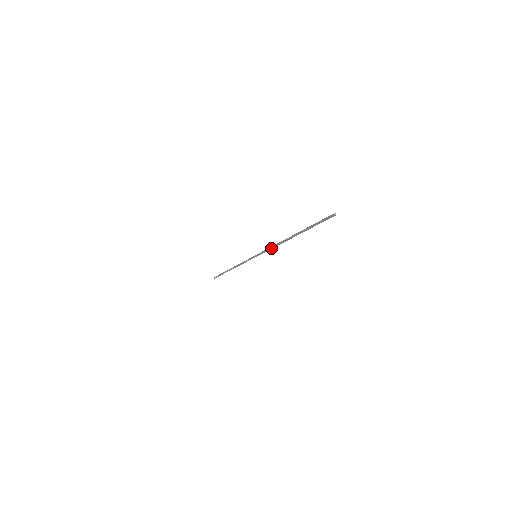
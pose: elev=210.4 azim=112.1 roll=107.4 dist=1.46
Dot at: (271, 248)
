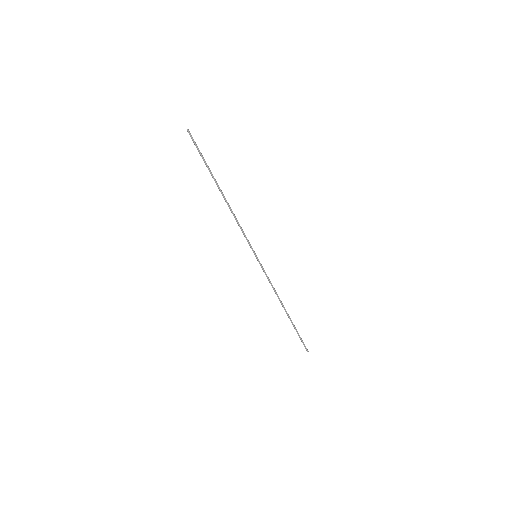
Dot at: (239, 226)
